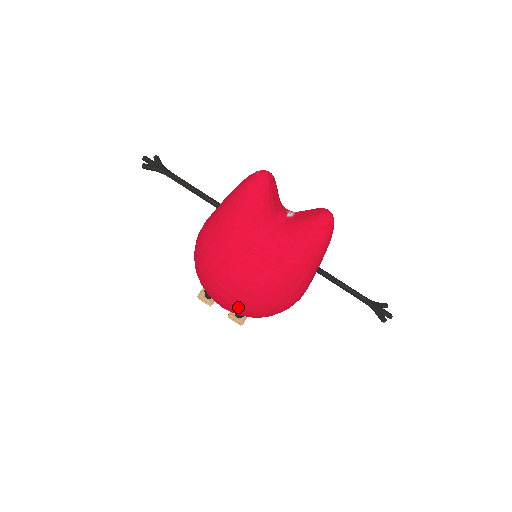
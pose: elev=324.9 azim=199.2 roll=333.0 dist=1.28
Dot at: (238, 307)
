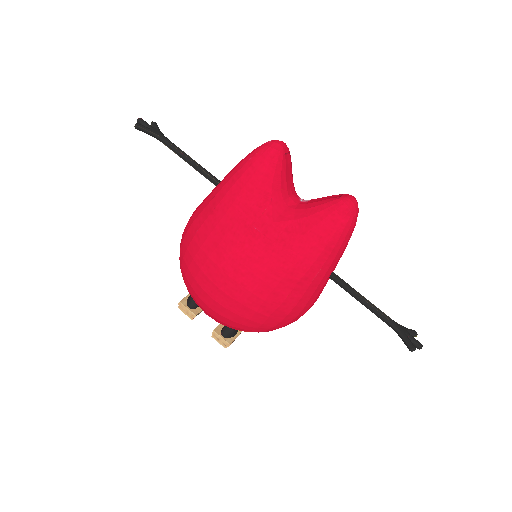
Dot at: (225, 308)
